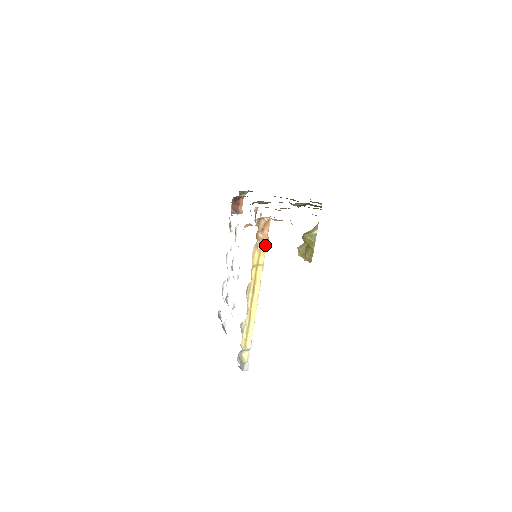
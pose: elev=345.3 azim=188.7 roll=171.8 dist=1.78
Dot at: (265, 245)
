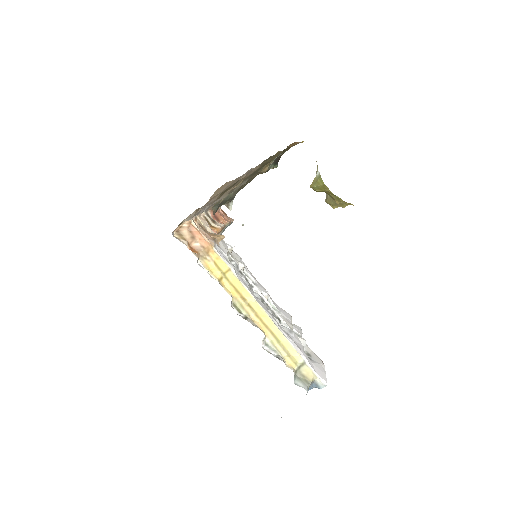
Dot at: (211, 249)
